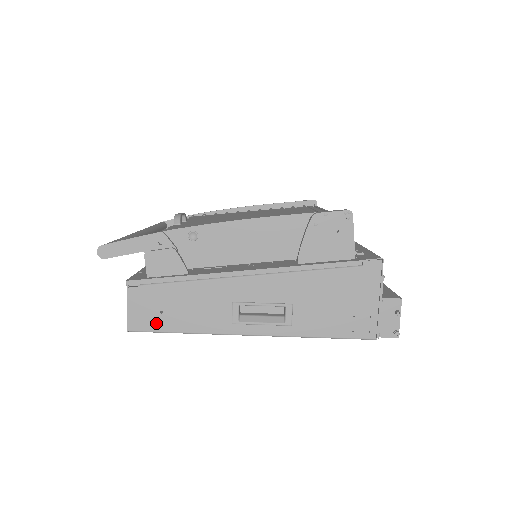
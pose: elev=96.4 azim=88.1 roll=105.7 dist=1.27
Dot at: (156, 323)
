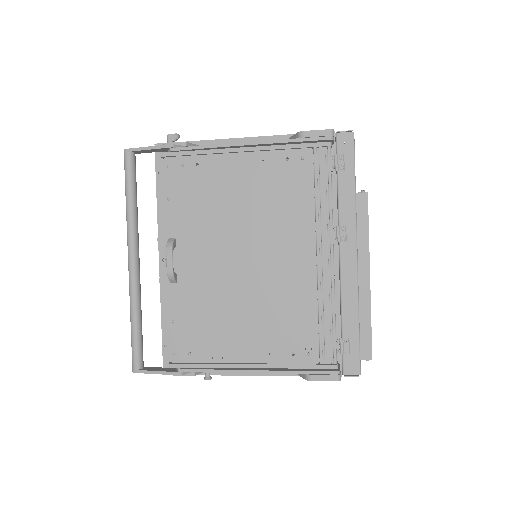
Dot at: occluded
